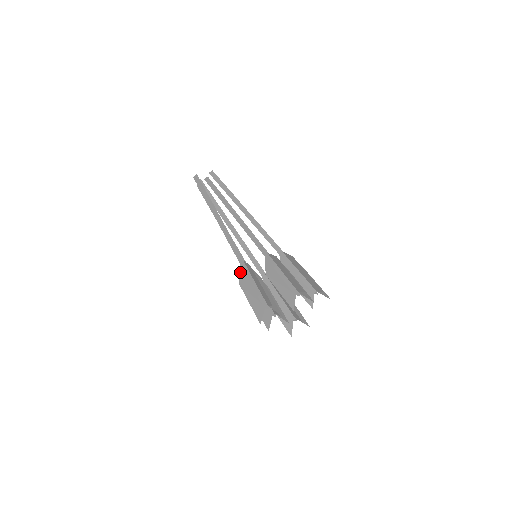
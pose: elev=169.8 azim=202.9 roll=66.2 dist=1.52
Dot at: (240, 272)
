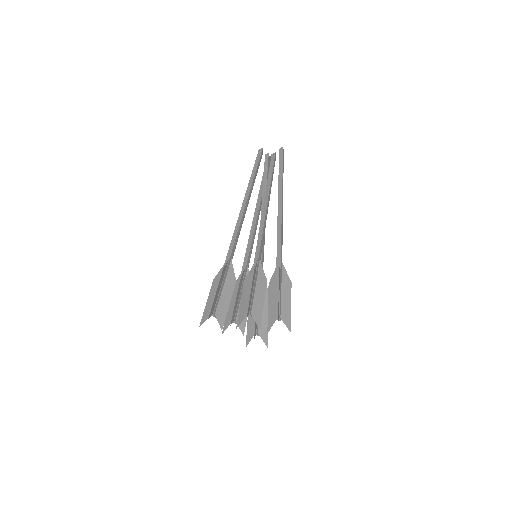
Dot at: (221, 269)
